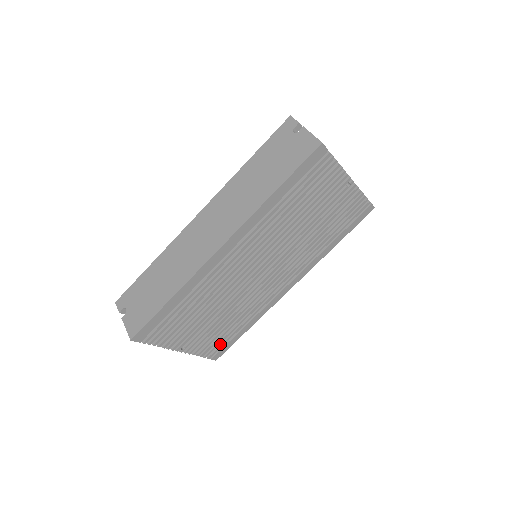
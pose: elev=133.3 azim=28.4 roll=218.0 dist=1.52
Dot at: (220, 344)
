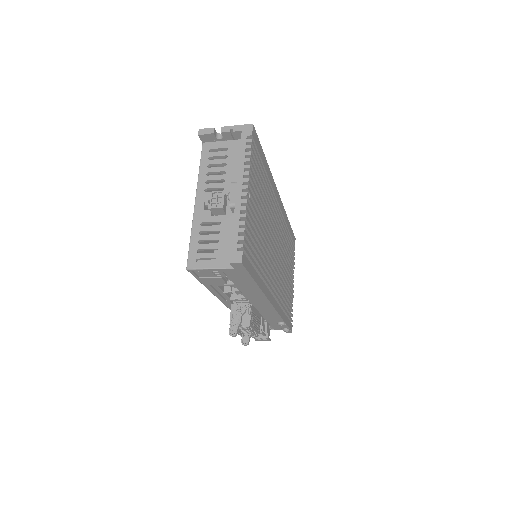
Dot at: occluded
